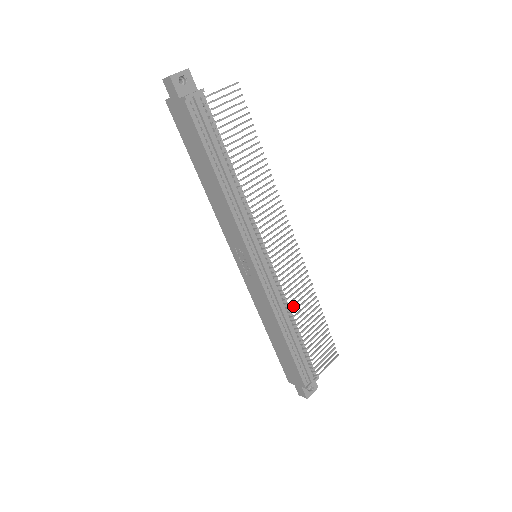
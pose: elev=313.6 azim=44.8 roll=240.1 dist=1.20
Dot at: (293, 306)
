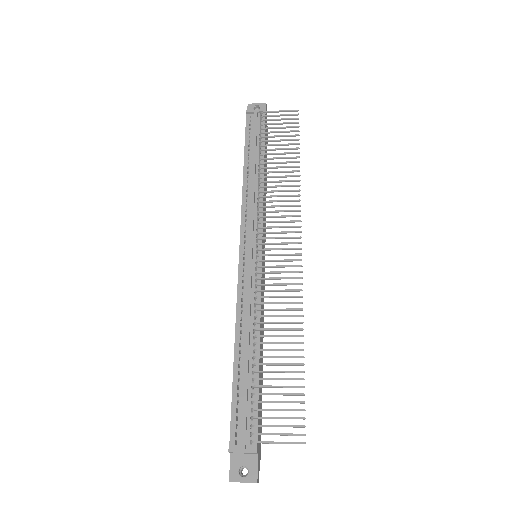
Dot at: (261, 316)
